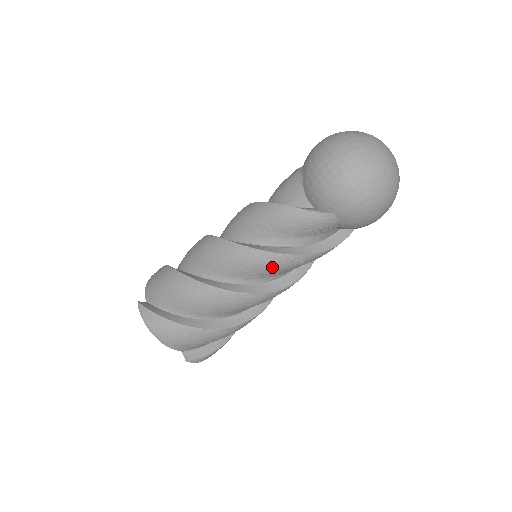
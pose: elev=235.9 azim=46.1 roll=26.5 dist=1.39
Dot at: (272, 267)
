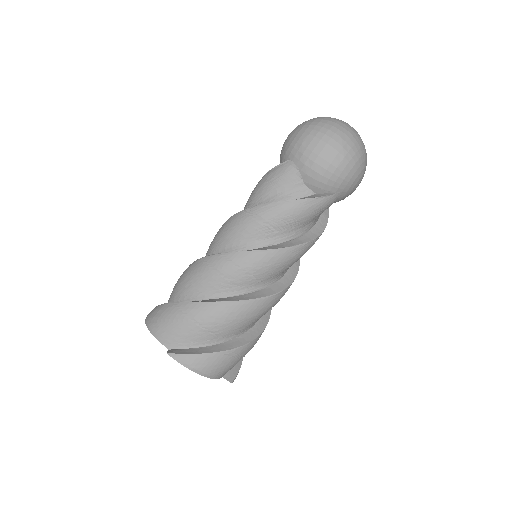
Dot at: (296, 258)
